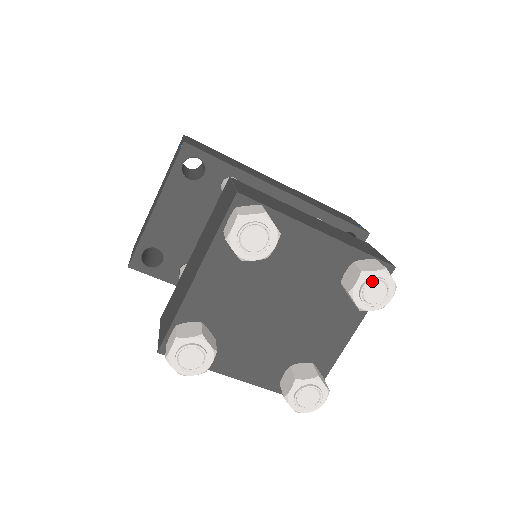
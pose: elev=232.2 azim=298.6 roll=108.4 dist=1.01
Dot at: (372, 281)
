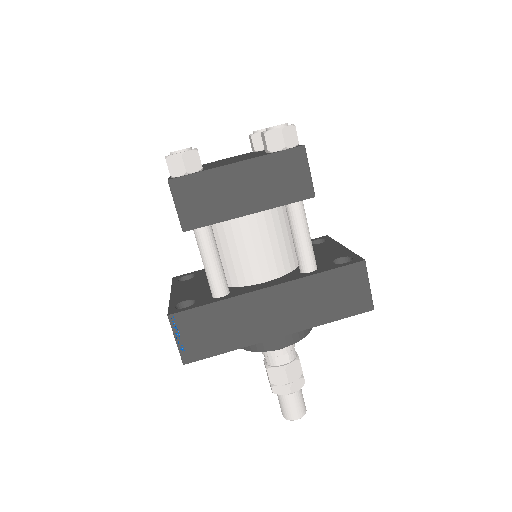
Dot at: occluded
